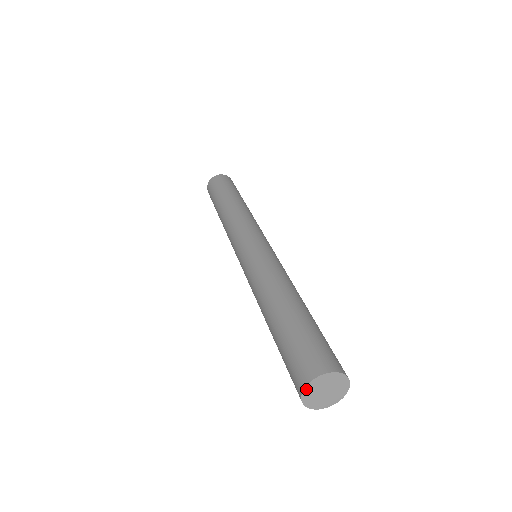
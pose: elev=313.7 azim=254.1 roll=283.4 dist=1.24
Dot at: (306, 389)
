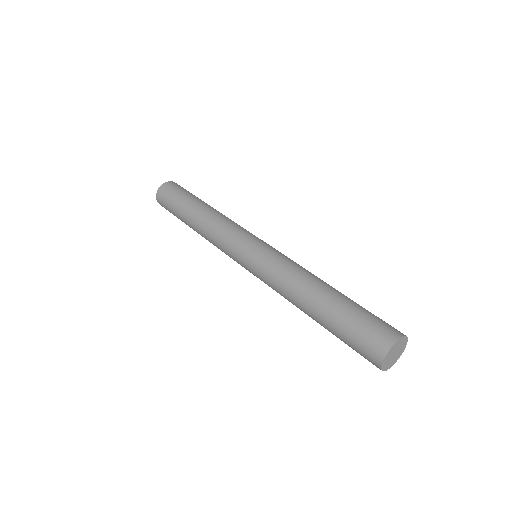
Dot at: (382, 366)
